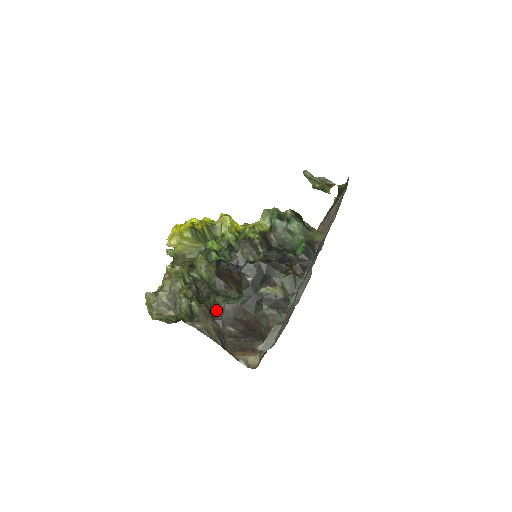
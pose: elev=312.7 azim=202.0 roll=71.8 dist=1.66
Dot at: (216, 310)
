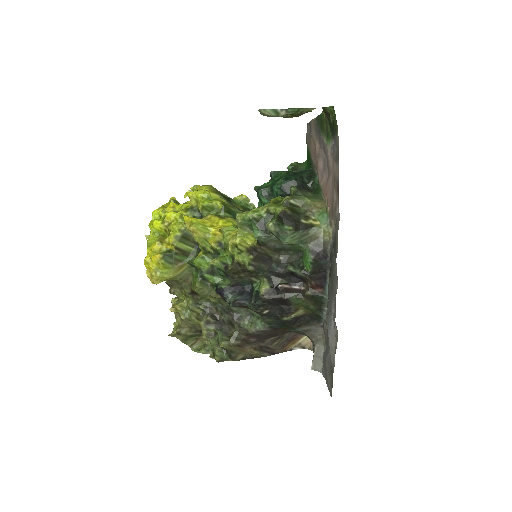
Dot at: (247, 336)
